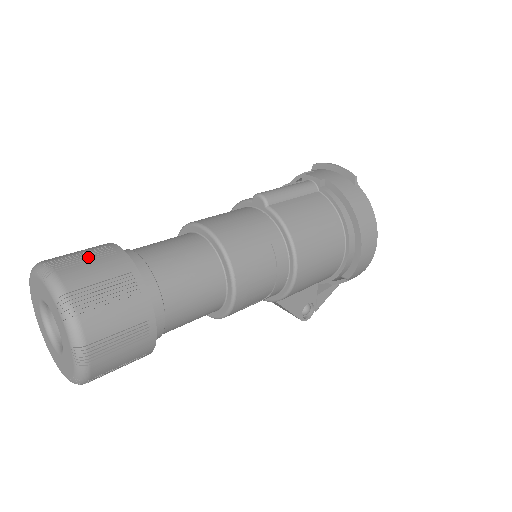
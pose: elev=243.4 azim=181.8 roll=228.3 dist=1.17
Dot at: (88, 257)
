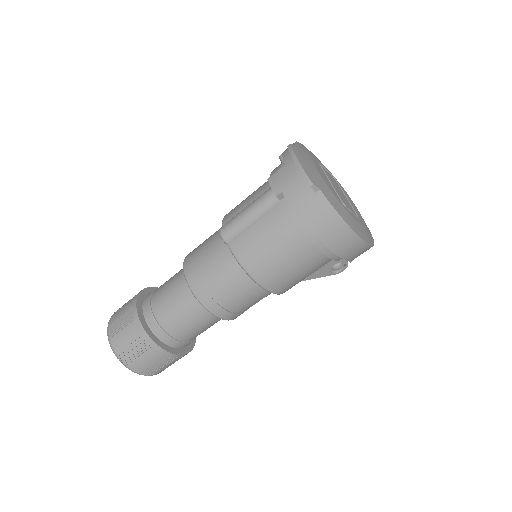
Dot at: (122, 324)
